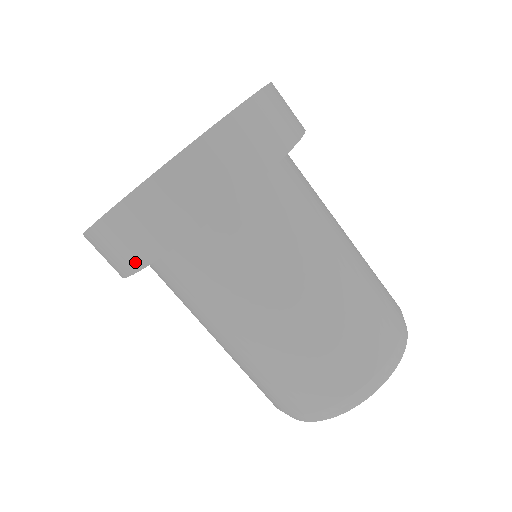
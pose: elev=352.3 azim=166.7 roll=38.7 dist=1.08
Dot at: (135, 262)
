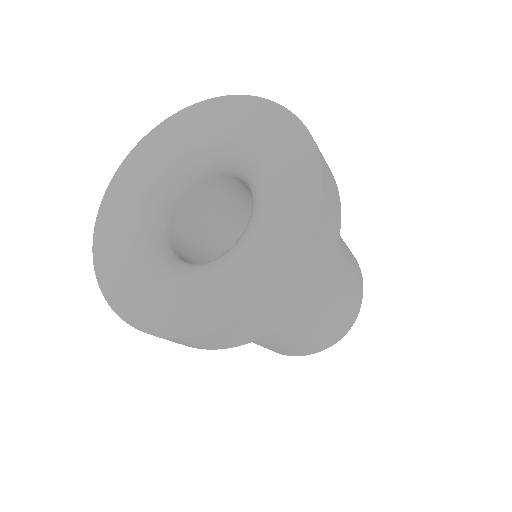
Dot at: occluded
